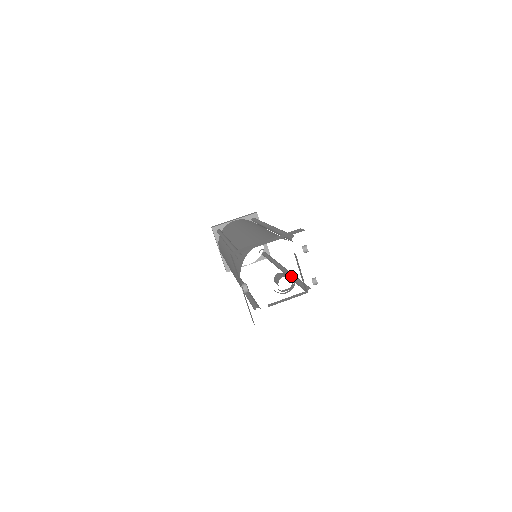
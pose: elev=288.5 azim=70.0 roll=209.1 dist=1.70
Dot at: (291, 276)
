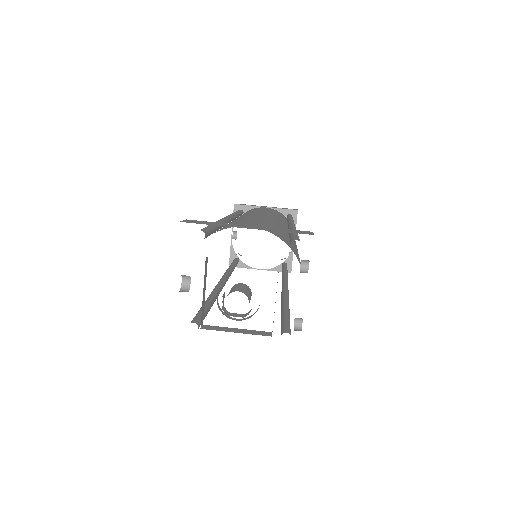
Dot at: (283, 303)
